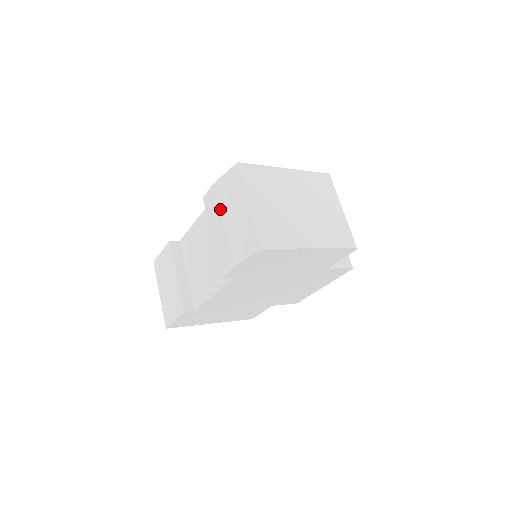
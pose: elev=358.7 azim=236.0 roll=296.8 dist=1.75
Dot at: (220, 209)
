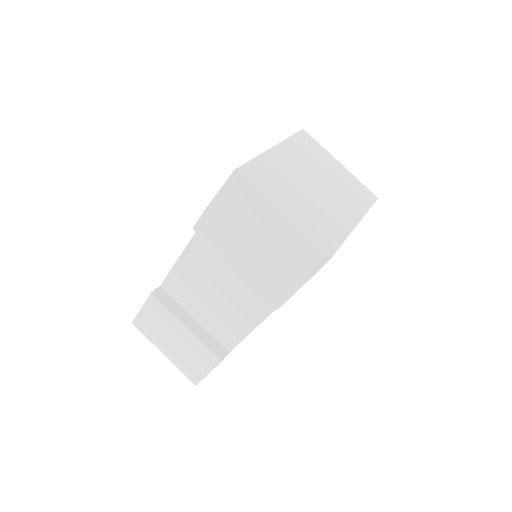
Dot at: (235, 235)
